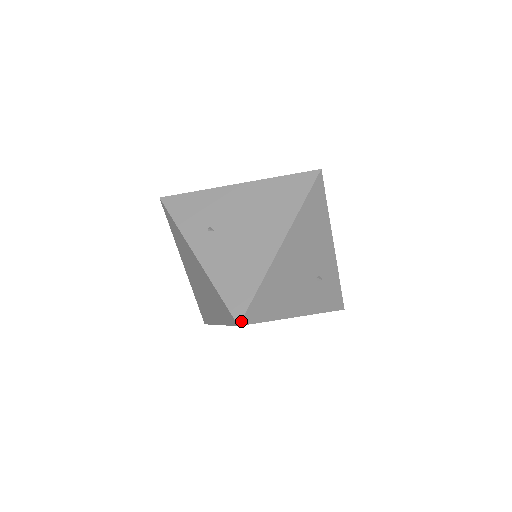
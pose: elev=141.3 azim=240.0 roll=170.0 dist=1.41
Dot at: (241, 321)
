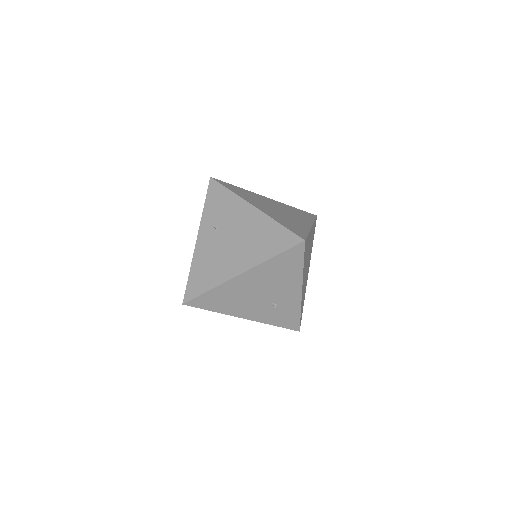
Dot at: (186, 303)
